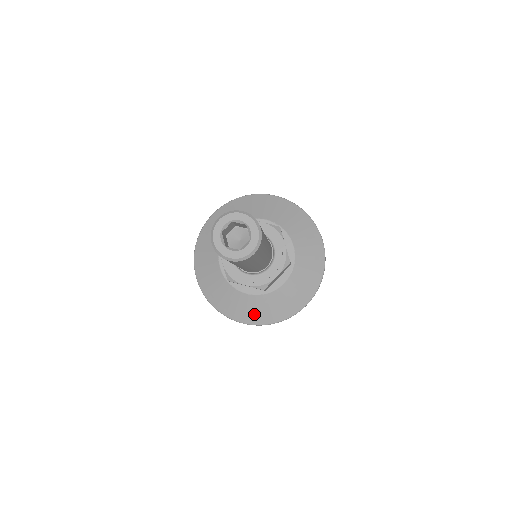
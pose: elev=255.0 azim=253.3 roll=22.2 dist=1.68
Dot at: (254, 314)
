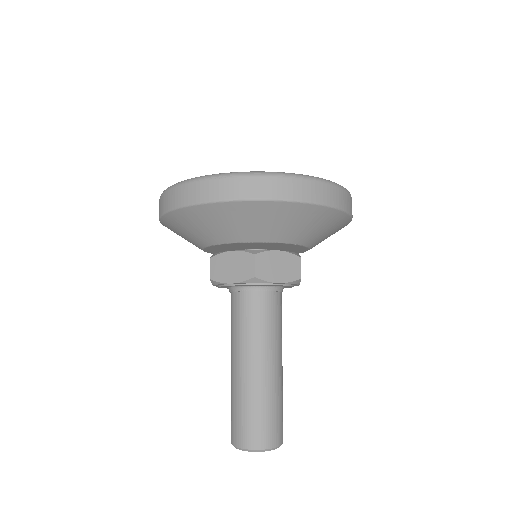
Dot at: occluded
